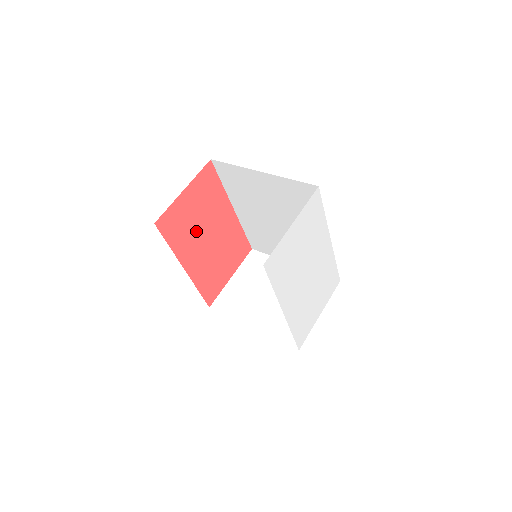
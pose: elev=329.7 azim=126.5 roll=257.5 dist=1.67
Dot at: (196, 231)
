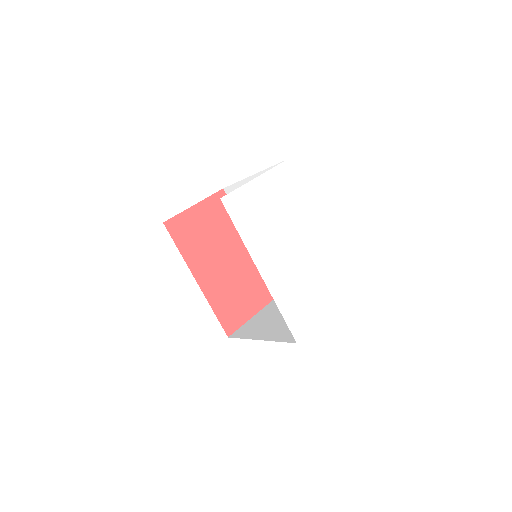
Dot at: (209, 247)
